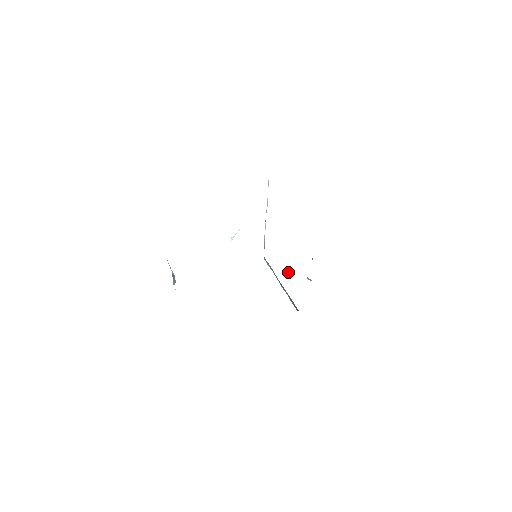
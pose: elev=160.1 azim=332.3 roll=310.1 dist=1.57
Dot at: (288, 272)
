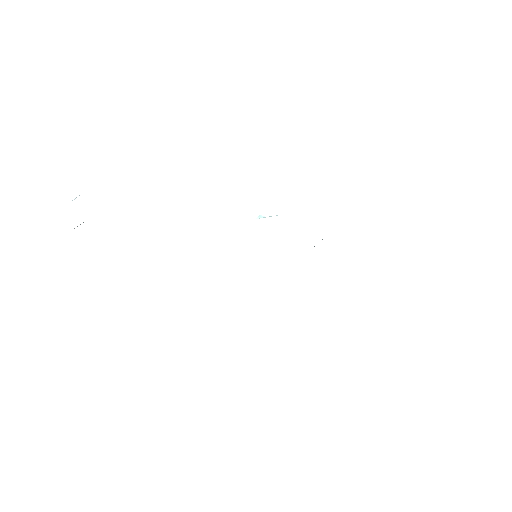
Dot at: occluded
